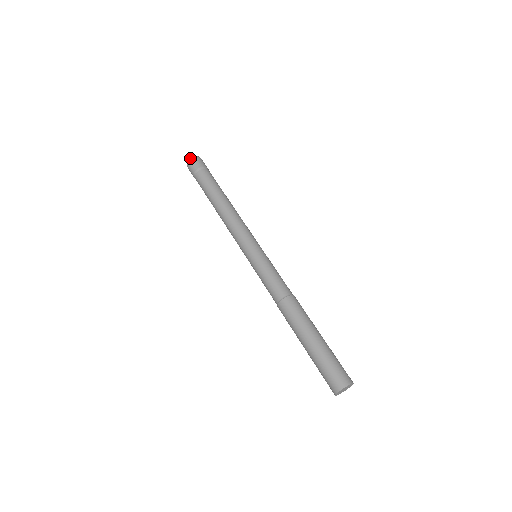
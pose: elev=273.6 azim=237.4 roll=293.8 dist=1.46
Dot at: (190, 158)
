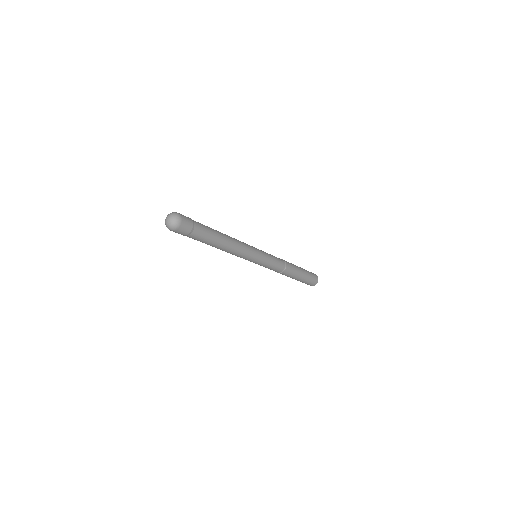
Dot at: (173, 230)
